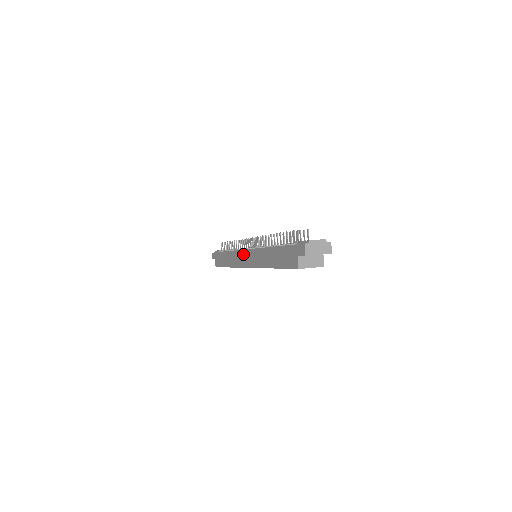
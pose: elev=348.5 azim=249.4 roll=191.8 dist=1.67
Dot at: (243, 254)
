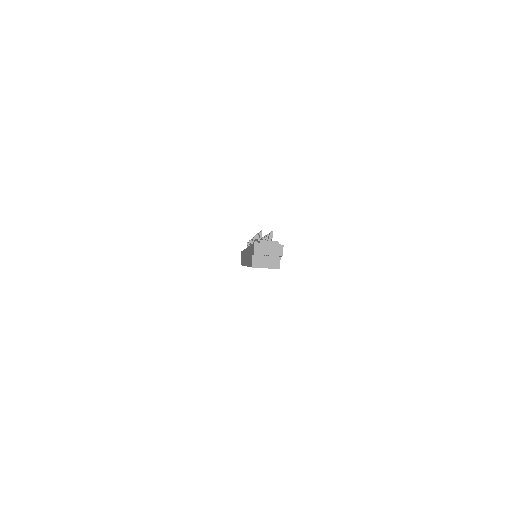
Dot at: (245, 253)
